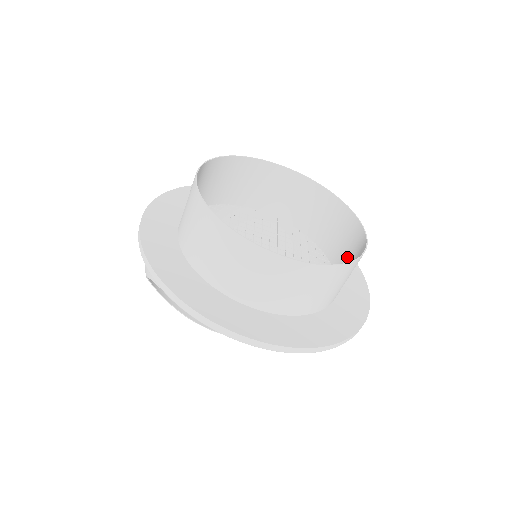
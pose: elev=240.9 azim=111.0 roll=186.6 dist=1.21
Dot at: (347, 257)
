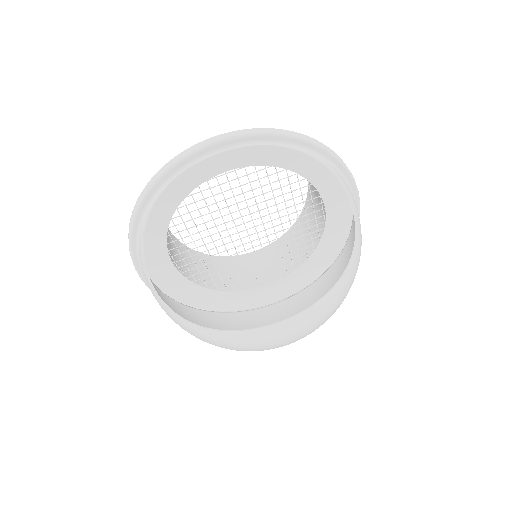
Dot at: (317, 198)
